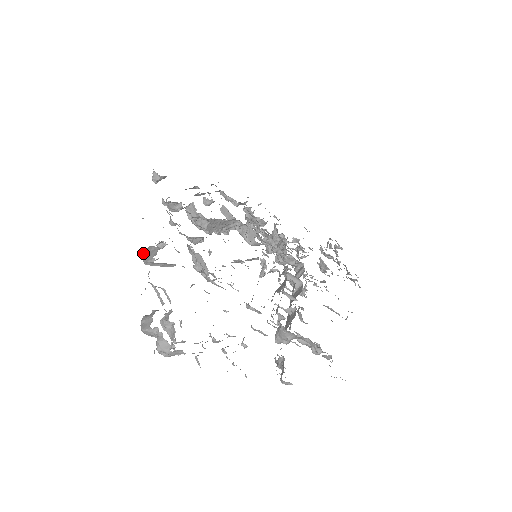
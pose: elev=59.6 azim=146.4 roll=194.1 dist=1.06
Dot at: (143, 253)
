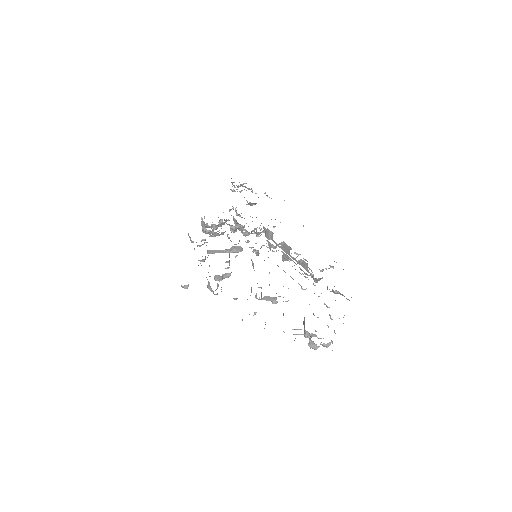
Dot at: occluded
